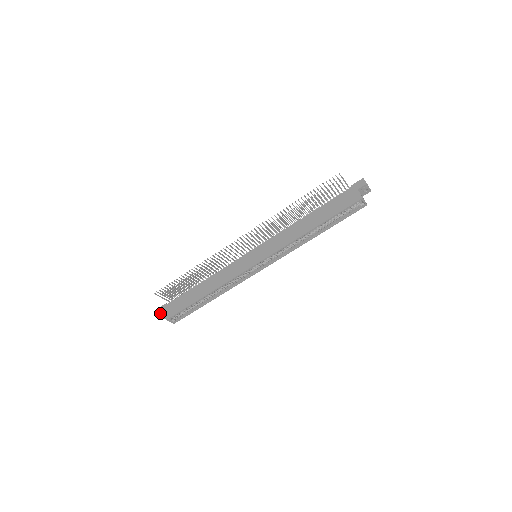
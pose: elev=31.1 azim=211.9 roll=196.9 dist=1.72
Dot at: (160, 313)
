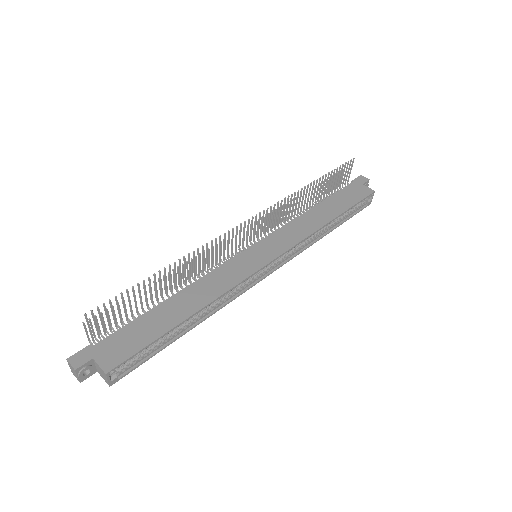
Dot at: (81, 364)
